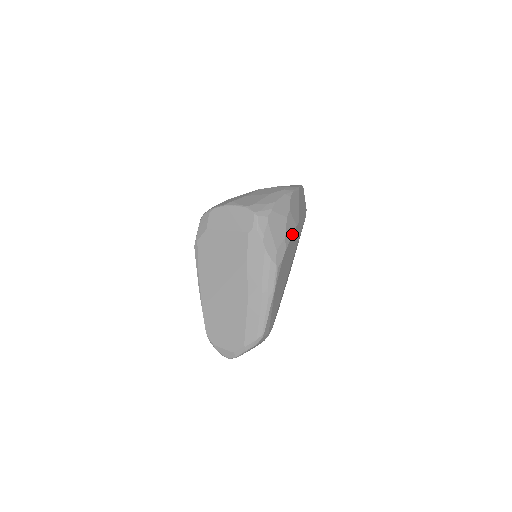
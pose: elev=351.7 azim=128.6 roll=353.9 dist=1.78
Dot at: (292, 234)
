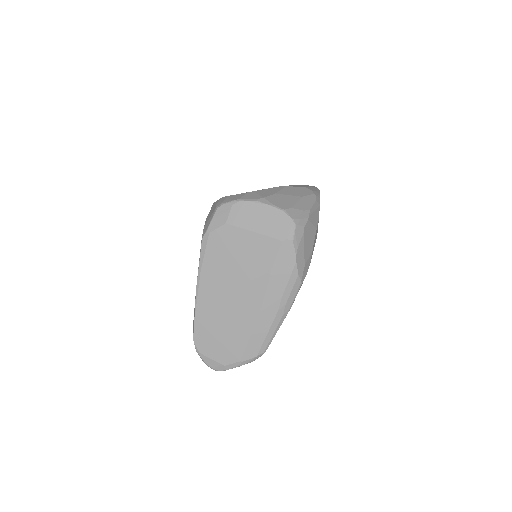
Dot at: (314, 246)
